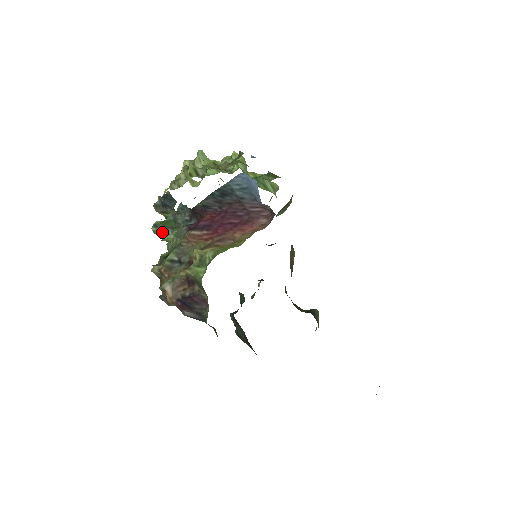
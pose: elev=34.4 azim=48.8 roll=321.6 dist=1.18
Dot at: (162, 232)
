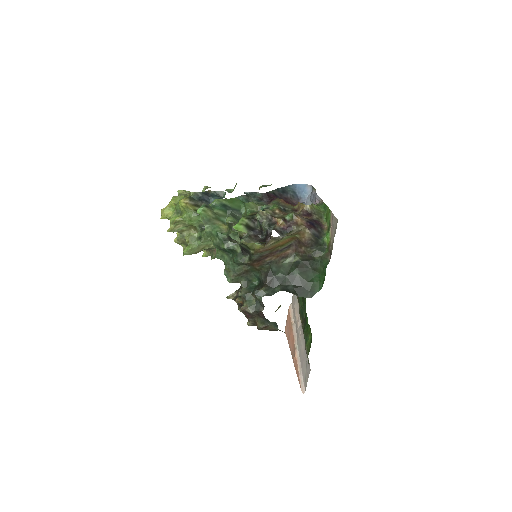
Dot at: (213, 212)
